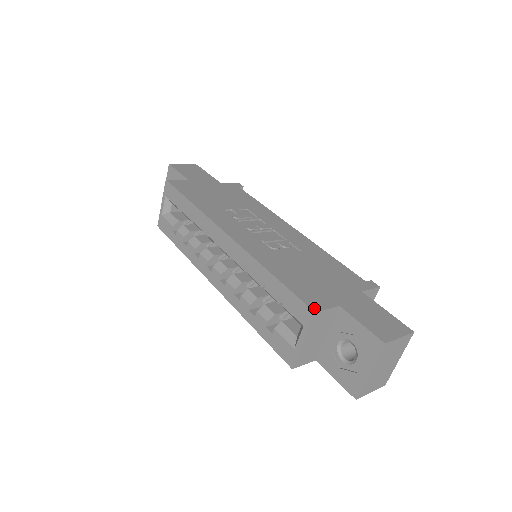
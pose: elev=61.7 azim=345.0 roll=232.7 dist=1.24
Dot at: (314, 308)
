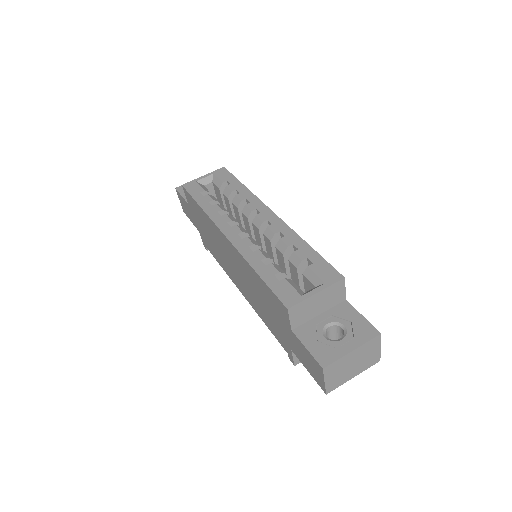
Dot at: (342, 277)
